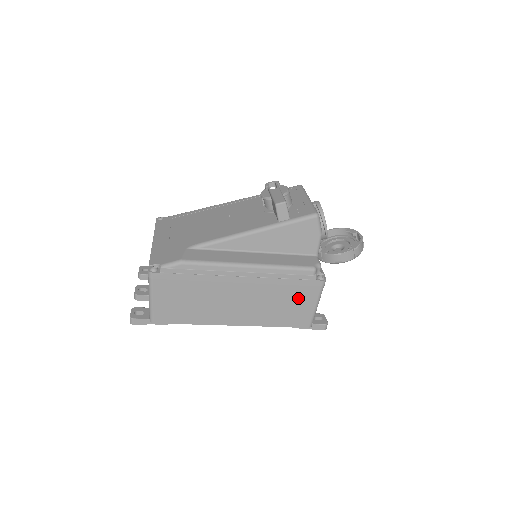
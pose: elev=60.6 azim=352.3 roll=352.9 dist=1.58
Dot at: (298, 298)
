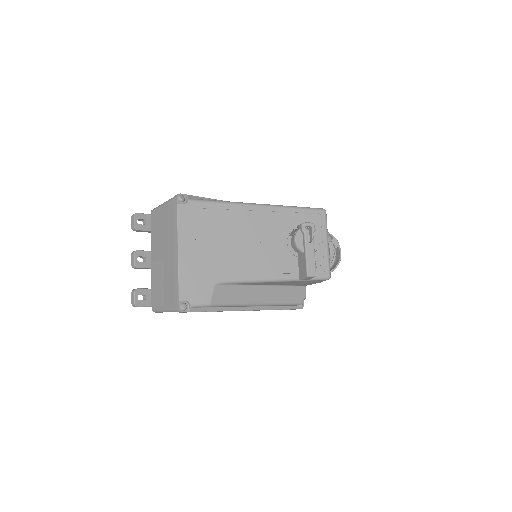
Dot at: occluded
